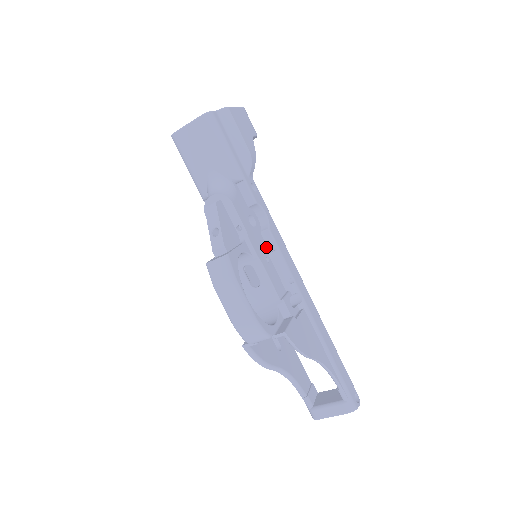
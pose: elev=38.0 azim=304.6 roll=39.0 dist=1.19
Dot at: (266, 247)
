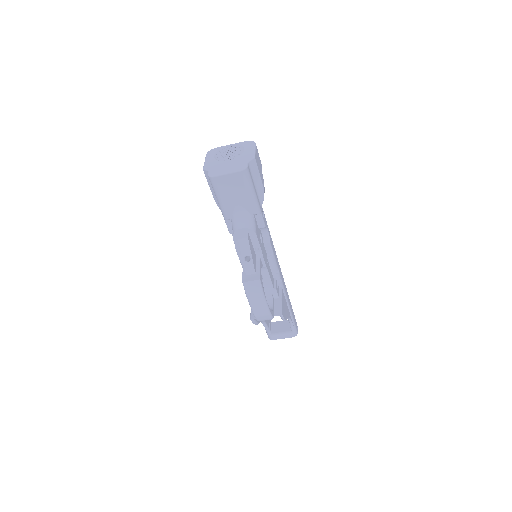
Dot at: (266, 253)
